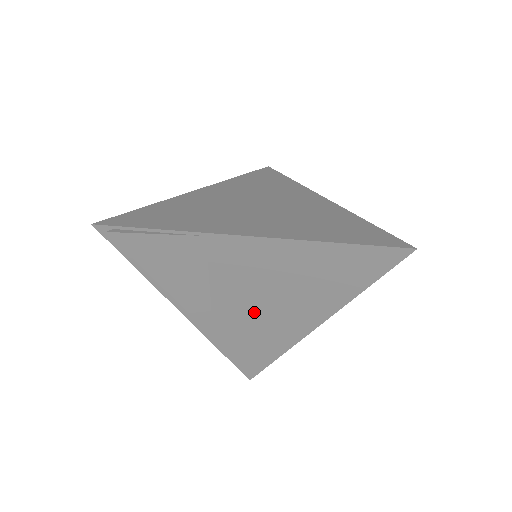
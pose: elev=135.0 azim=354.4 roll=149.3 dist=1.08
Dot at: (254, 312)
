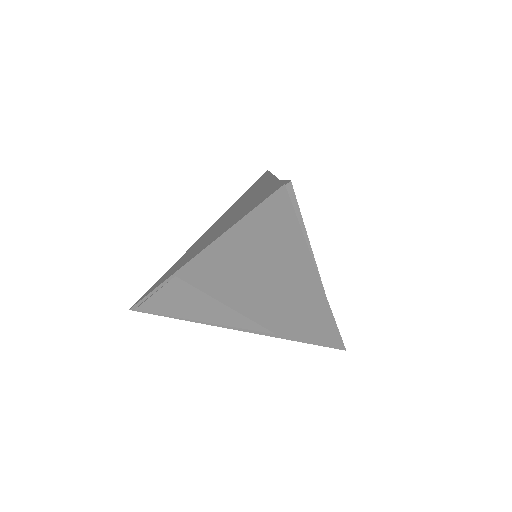
Dot at: (269, 301)
